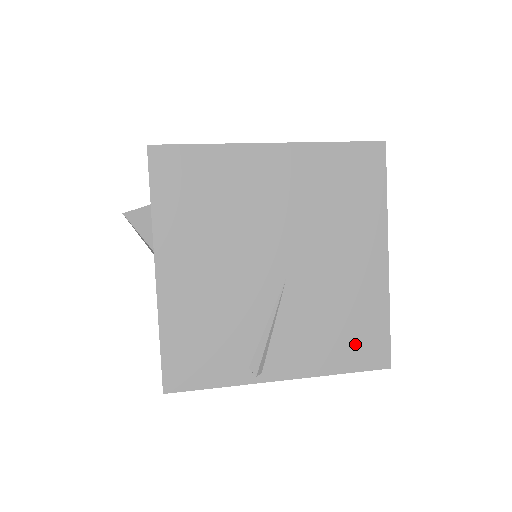
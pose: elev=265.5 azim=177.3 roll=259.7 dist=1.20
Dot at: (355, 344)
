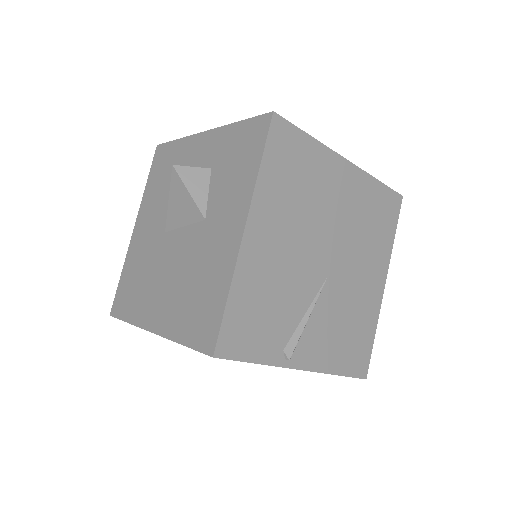
Dot at: (352, 351)
